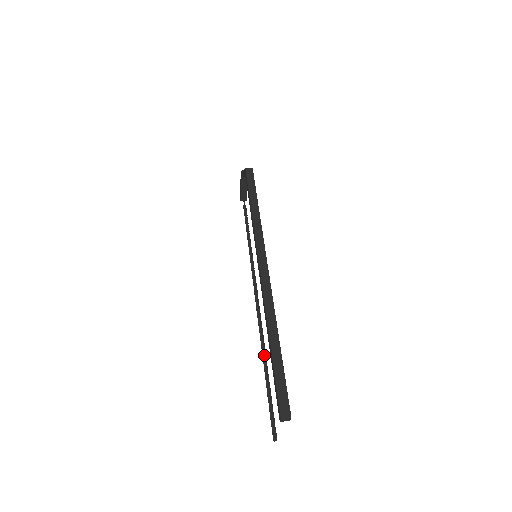
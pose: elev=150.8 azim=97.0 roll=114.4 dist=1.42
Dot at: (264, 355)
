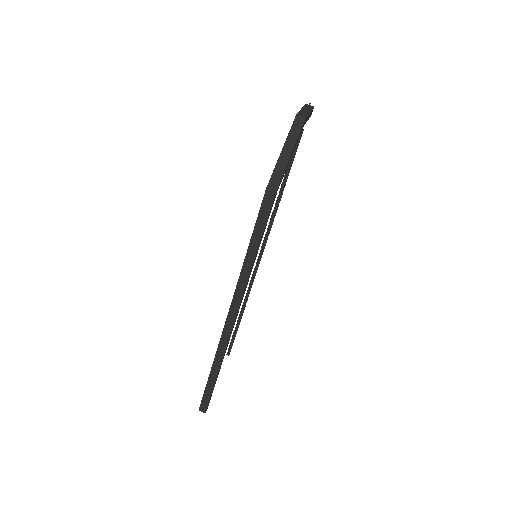
Dot at: (244, 305)
